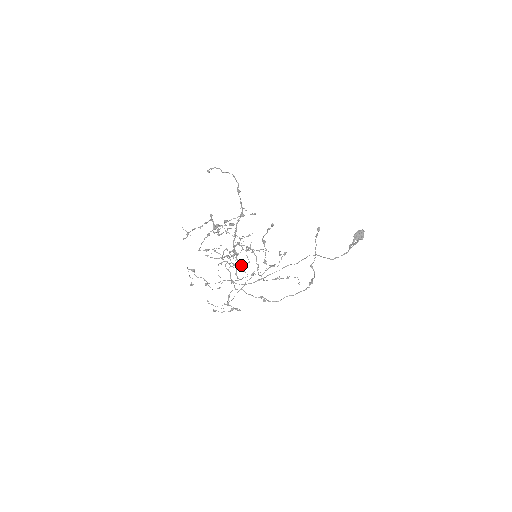
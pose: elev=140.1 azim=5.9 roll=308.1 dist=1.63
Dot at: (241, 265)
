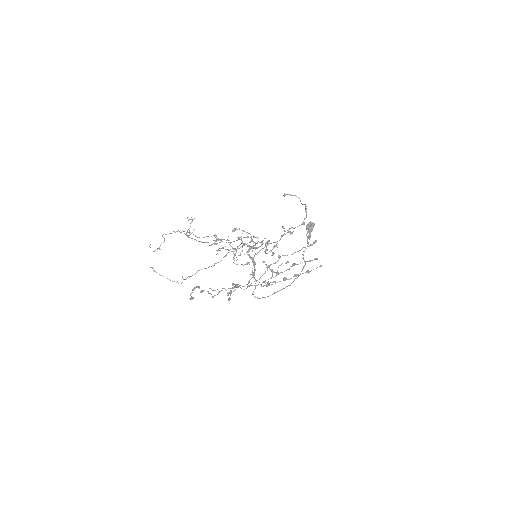
Dot at: occluded
